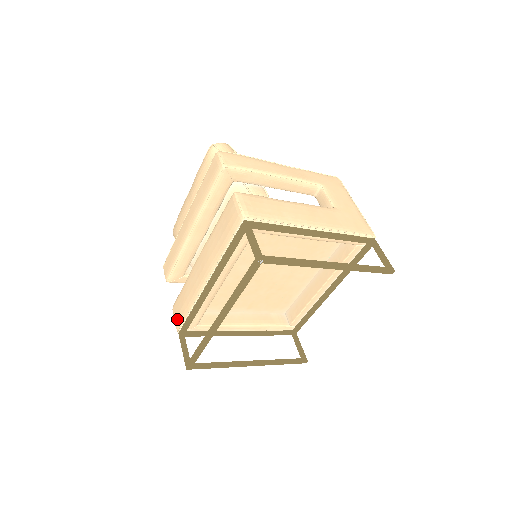
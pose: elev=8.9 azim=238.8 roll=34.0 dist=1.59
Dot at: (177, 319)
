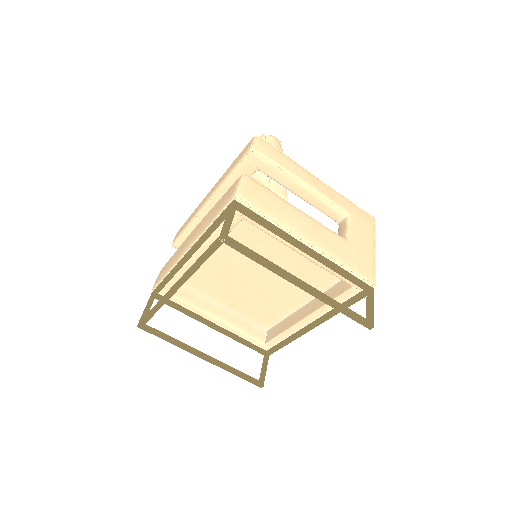
Dot at: (157, 279)
